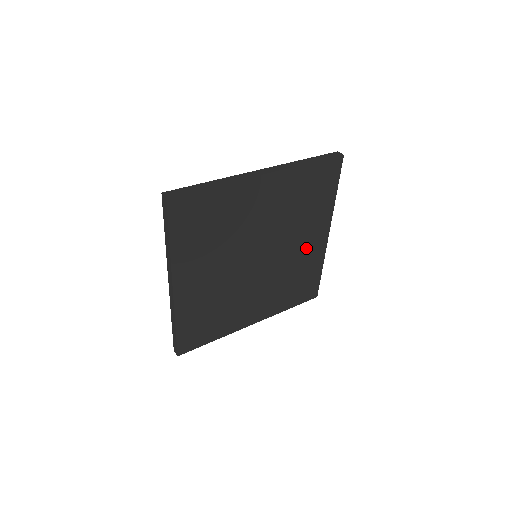
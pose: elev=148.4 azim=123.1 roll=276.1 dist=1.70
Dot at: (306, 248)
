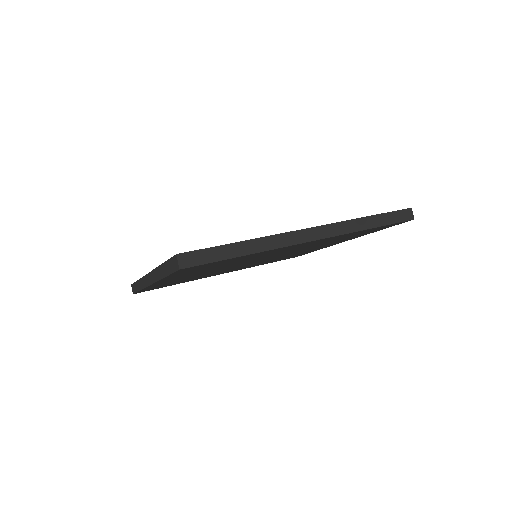
Dot at: (312, 249)
